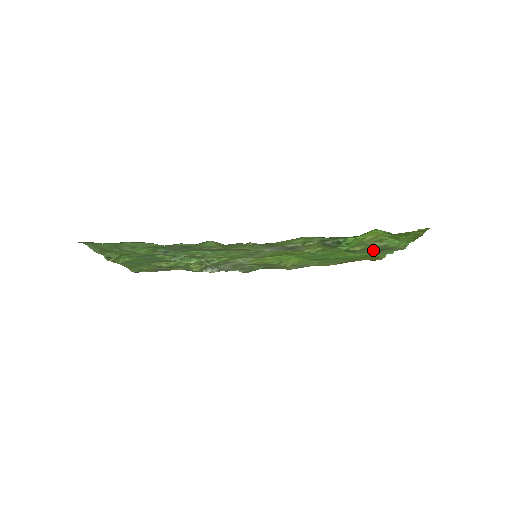
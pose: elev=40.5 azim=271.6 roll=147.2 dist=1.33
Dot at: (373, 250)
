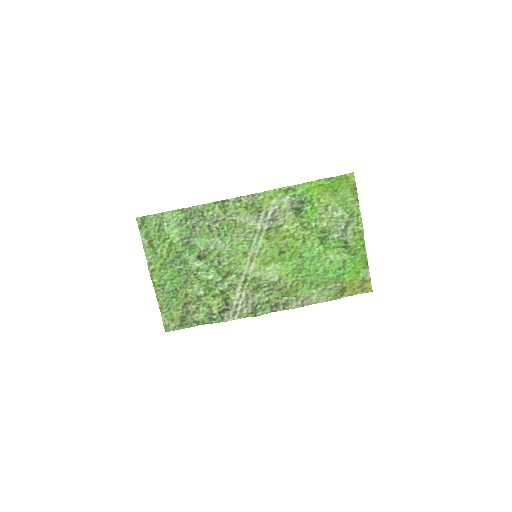
Dot at: (339, 231)
